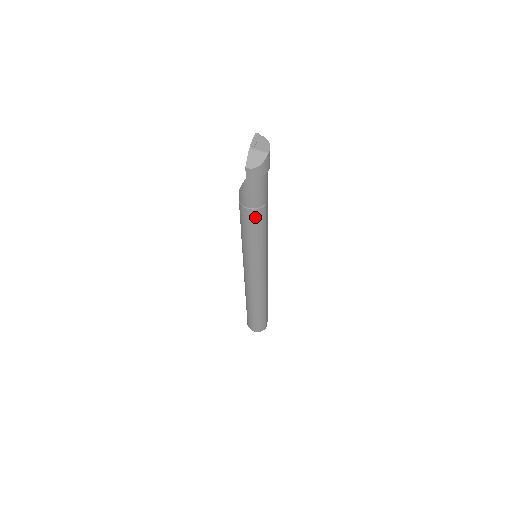
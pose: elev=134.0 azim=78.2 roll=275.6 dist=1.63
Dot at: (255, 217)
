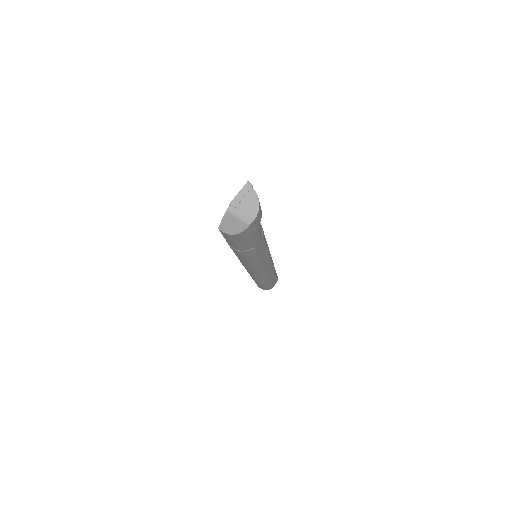
Dot at: (240, 253)
